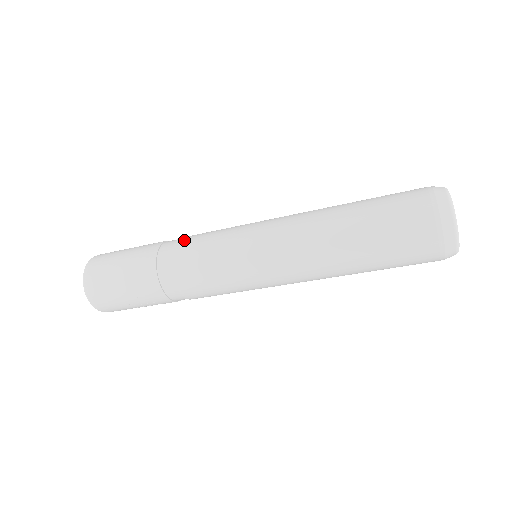
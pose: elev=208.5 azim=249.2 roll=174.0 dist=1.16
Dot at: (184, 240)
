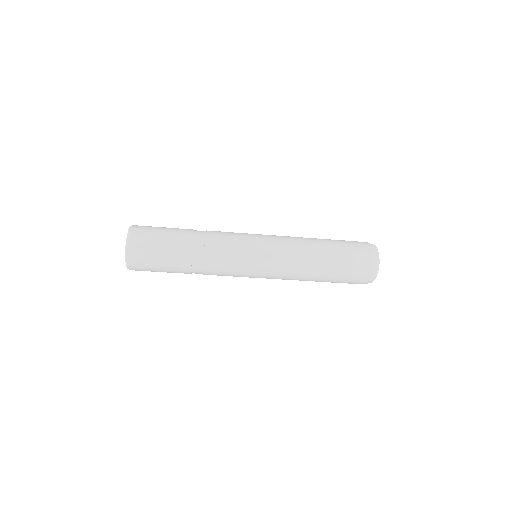
Dot at: (213, 231)
